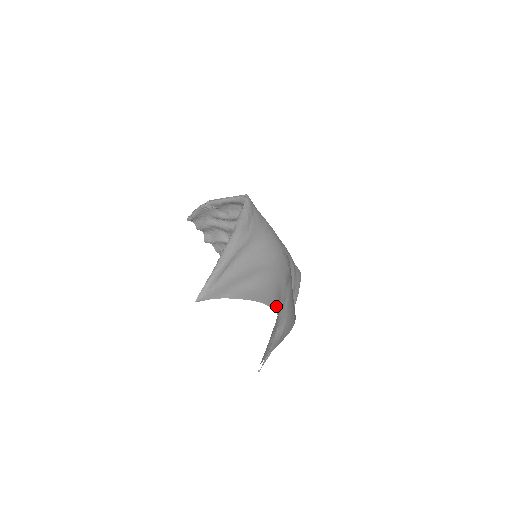
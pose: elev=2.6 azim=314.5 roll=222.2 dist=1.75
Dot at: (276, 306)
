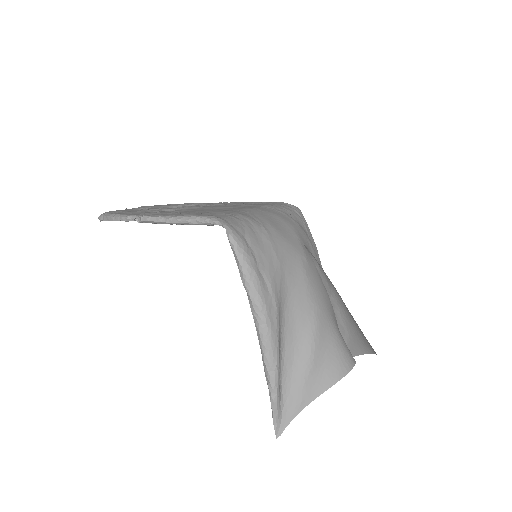
Dot at: (349, 355)
